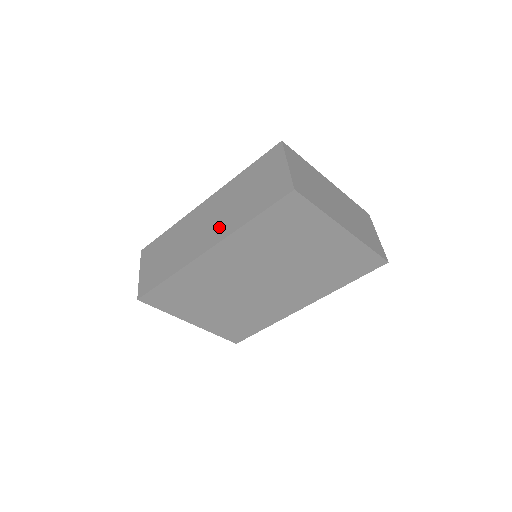
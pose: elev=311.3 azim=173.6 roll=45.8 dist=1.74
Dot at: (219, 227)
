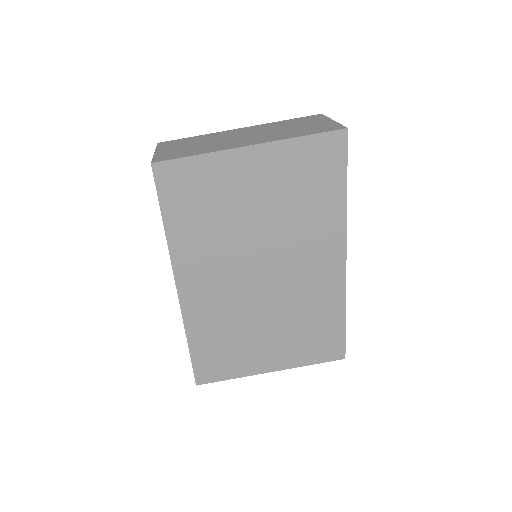
Dot at: occluded
